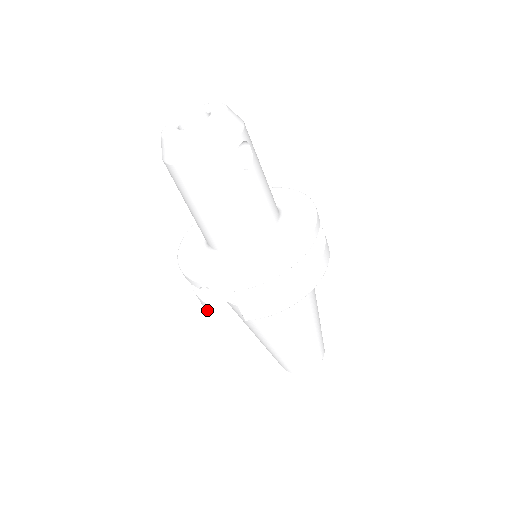
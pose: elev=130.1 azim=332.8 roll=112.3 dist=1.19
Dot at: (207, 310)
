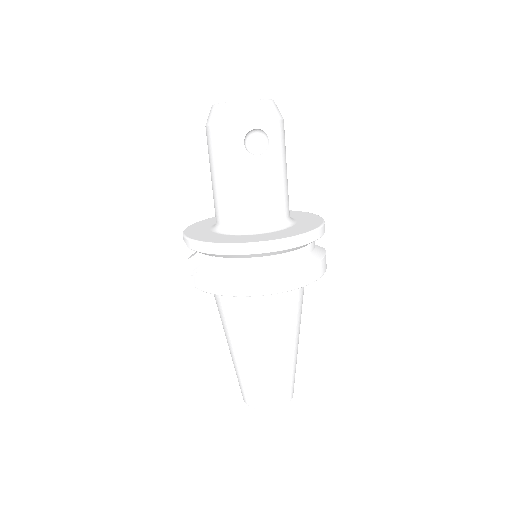
Dot at: occluded
